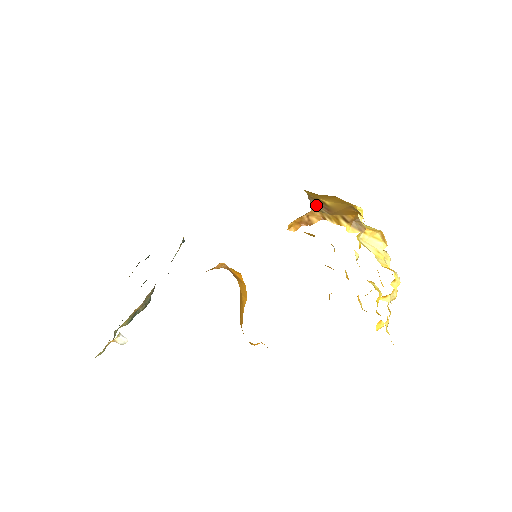
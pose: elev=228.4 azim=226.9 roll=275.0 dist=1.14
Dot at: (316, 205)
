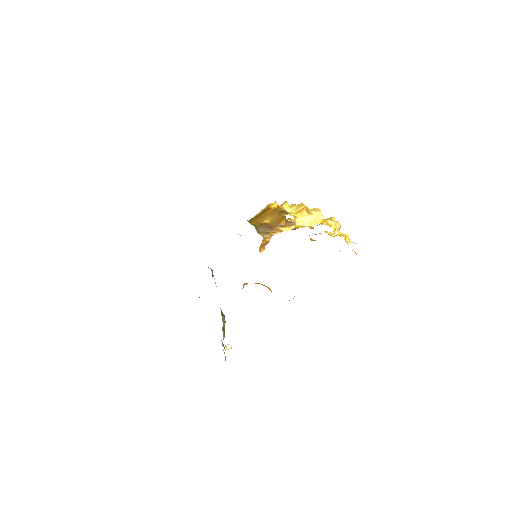
Dot at: (263, 231)
